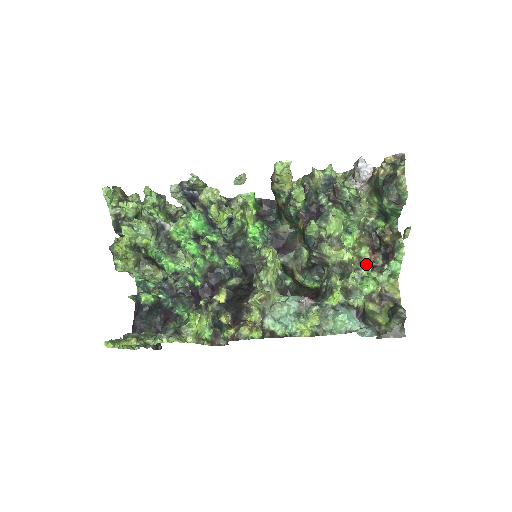
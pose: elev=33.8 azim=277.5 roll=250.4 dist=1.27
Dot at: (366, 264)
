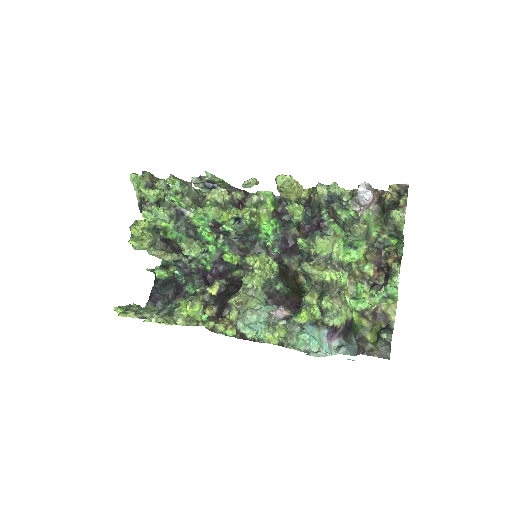
Dot at: (355, 285)
